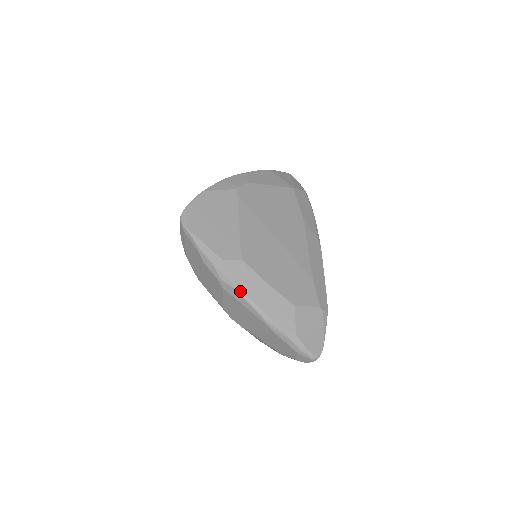
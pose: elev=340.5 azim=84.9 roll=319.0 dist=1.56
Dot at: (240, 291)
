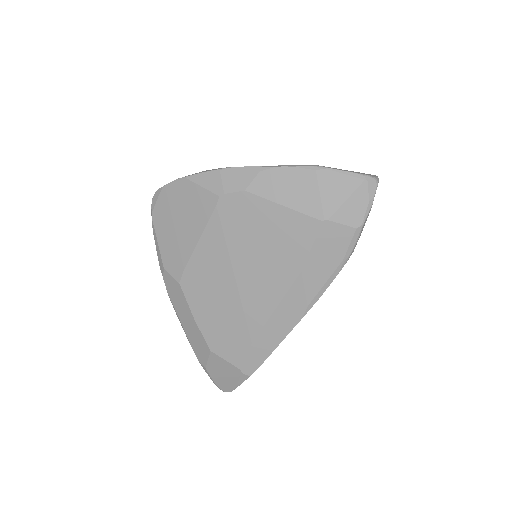
Dot at: (172, 303)
